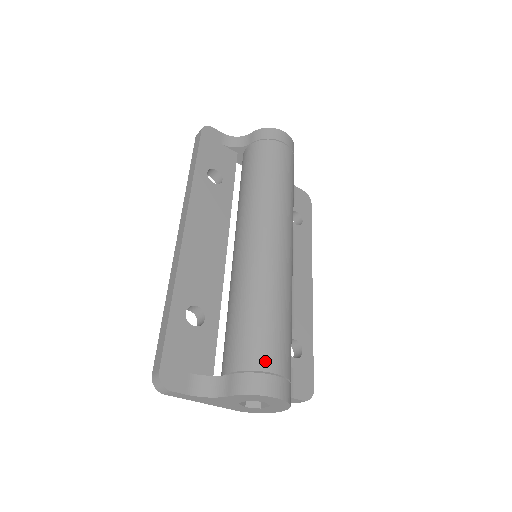
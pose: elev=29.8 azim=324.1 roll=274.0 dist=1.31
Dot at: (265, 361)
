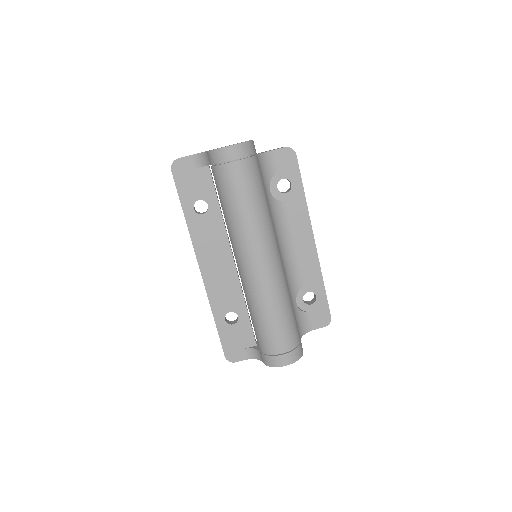
Dot at: (273, 349)
